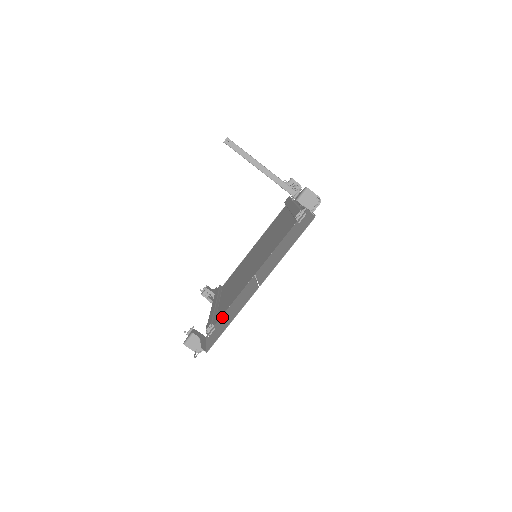
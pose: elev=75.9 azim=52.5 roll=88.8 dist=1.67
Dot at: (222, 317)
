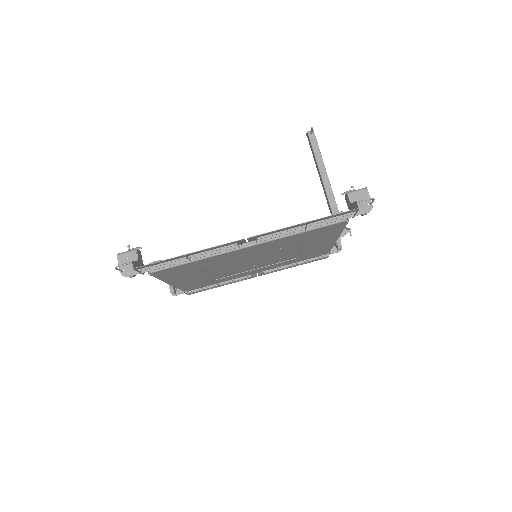
Dot at: occluded
